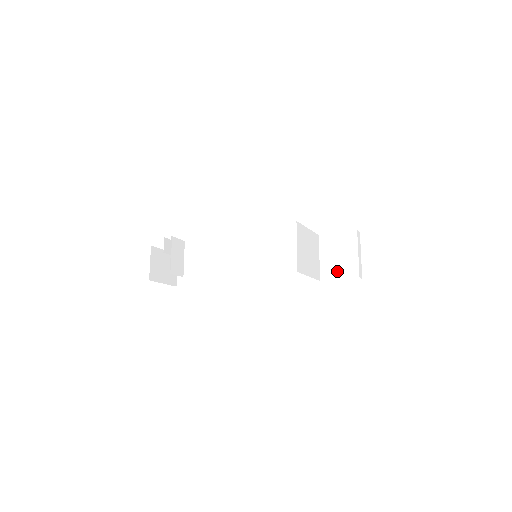
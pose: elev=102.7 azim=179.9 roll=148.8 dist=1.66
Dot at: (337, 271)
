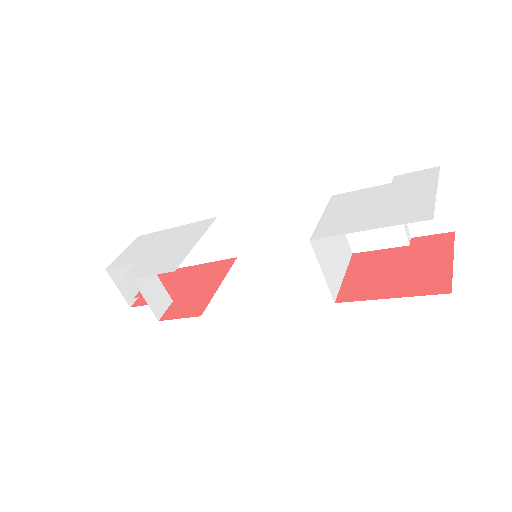
Dot at: (374, 240)
